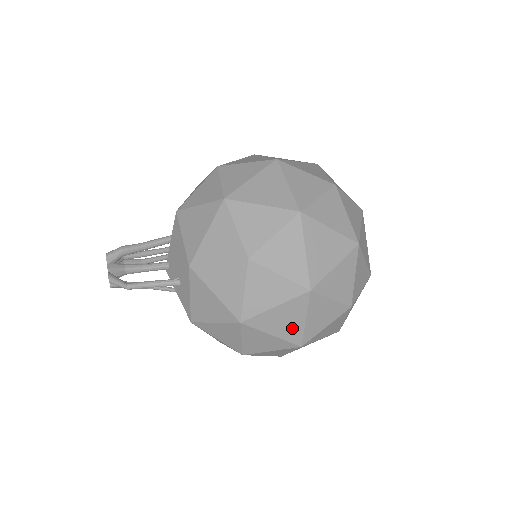
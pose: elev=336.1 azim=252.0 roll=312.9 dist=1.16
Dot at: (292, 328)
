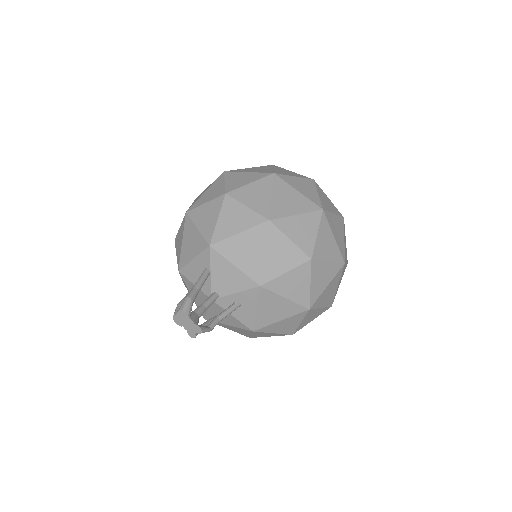
Dot at: (331, 296)
